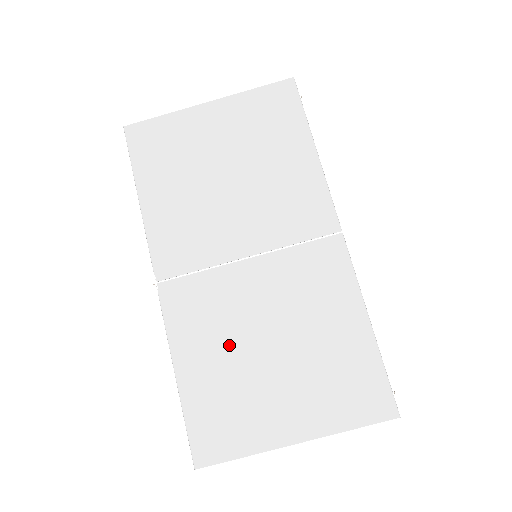
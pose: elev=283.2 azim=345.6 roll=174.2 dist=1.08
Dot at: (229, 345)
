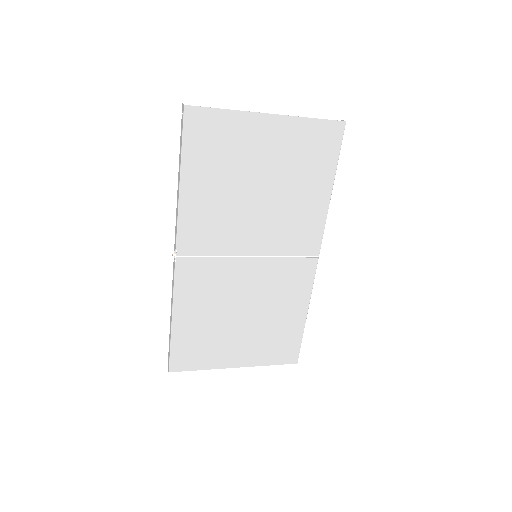
Dot at: (216, 309)
